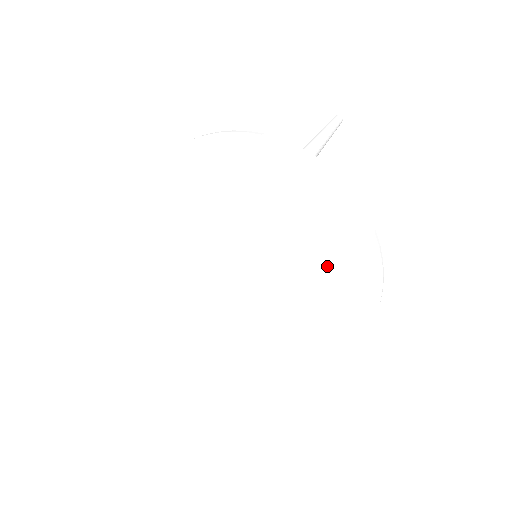
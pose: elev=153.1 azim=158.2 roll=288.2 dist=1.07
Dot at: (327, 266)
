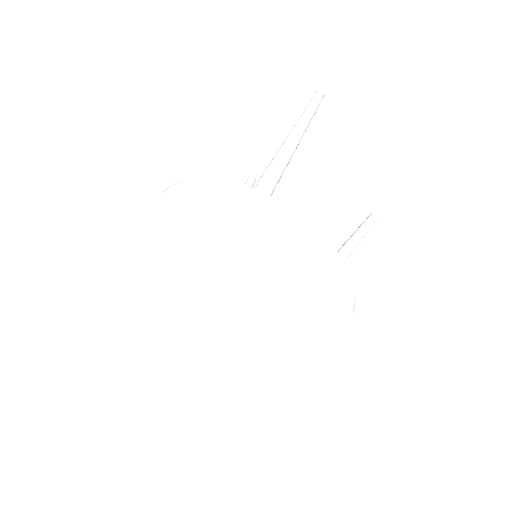
Dot at: (303, 271)
